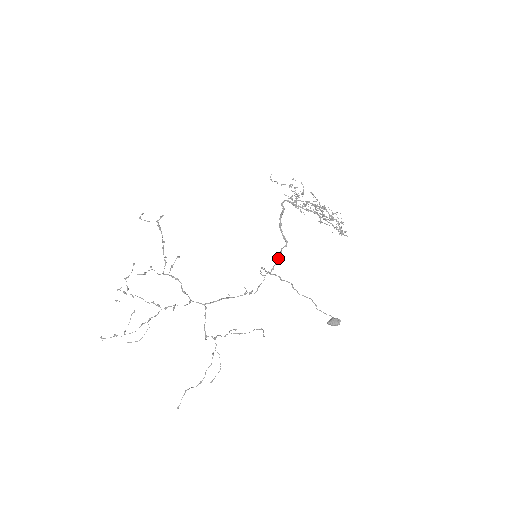
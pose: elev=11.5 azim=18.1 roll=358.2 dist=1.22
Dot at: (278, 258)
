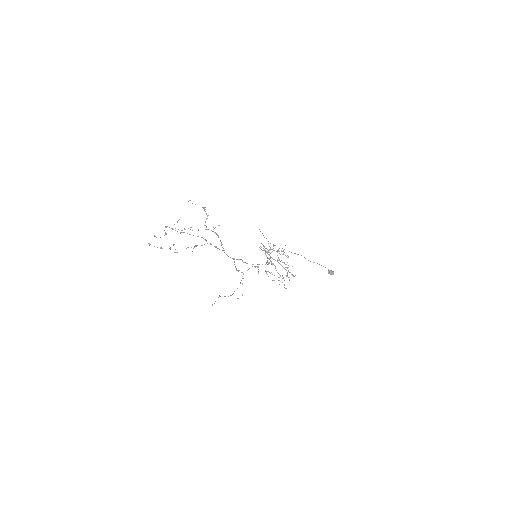
Dot at: (269, 262)
